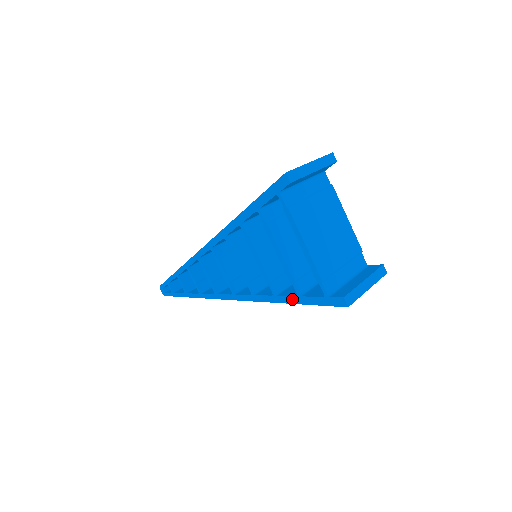
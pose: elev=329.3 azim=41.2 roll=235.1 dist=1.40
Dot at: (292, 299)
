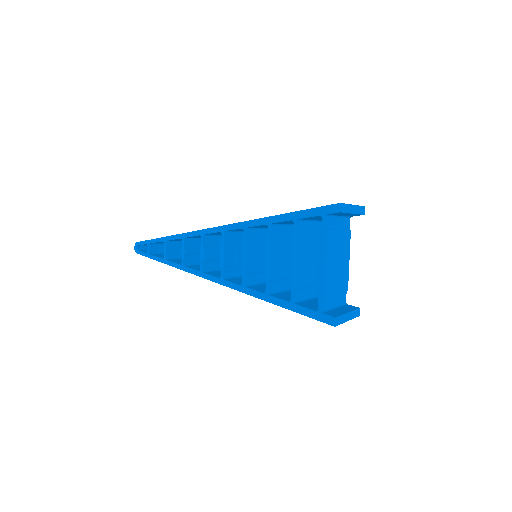
Dot at: (283, 303)
